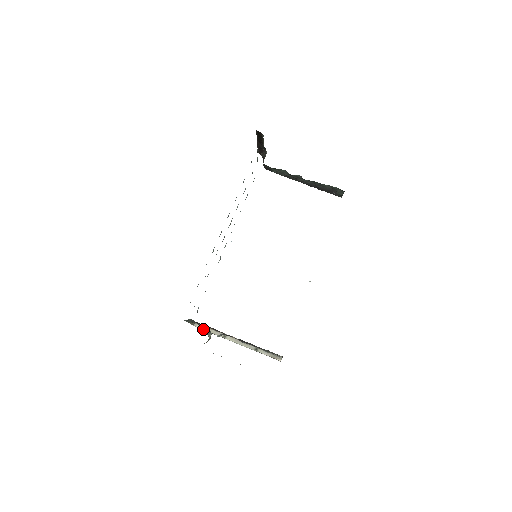
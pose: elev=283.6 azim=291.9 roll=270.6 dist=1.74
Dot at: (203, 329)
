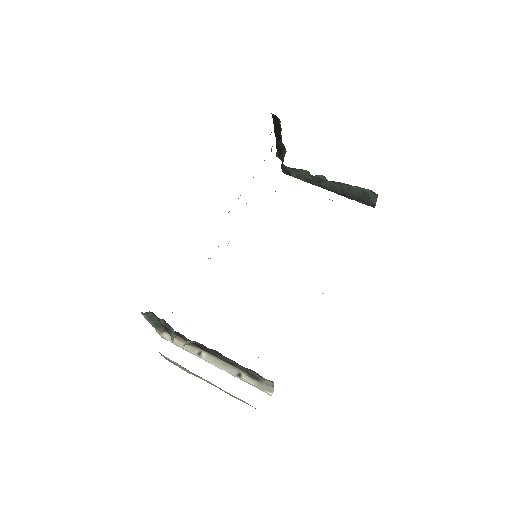
Dot at: (173, 342)
